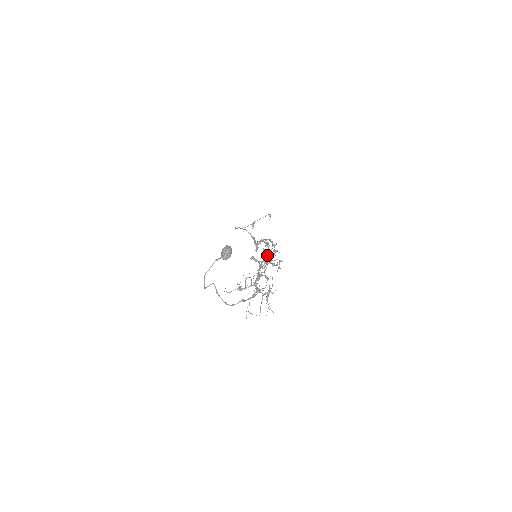
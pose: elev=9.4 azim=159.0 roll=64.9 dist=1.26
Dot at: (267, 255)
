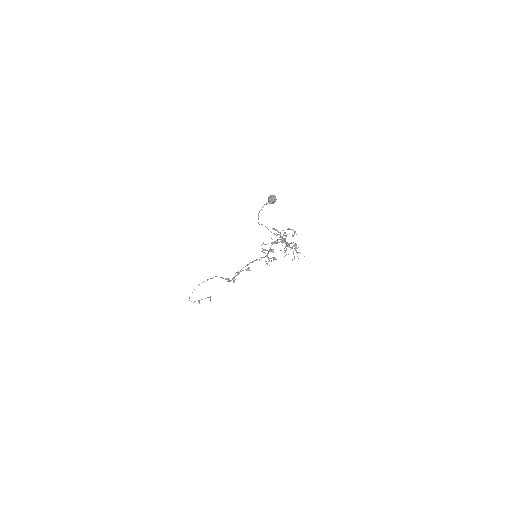
Dot at: (268, 251)
